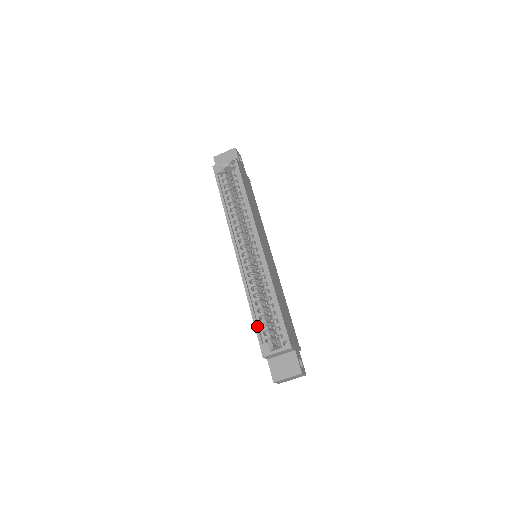
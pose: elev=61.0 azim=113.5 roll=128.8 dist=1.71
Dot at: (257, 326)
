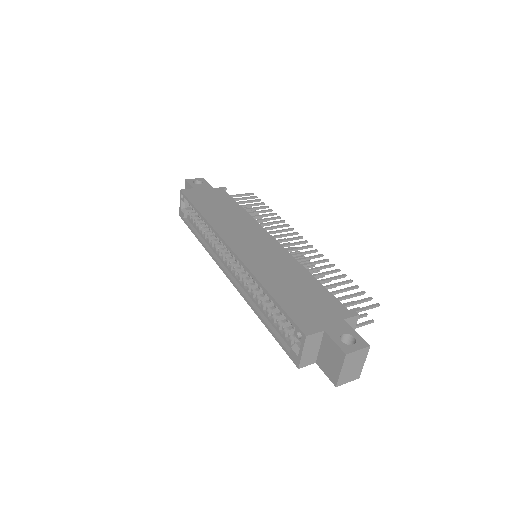
Dot at: (275, 336)
